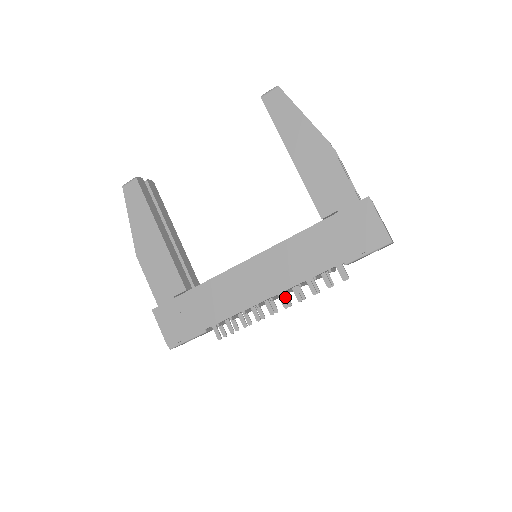
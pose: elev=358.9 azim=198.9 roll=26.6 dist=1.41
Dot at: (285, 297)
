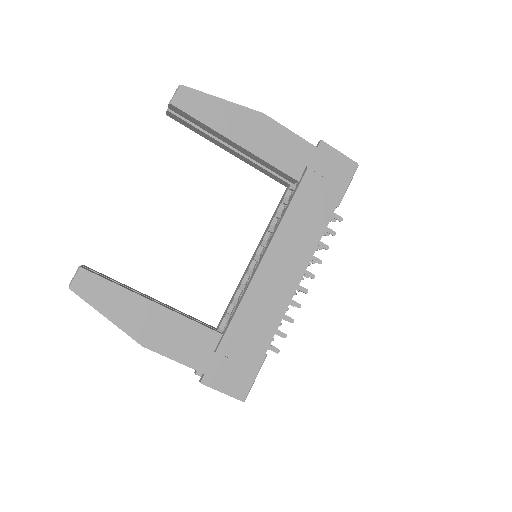
Dot at: occluded
